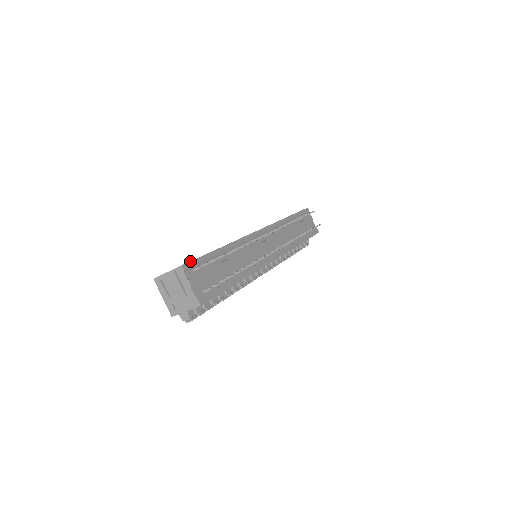
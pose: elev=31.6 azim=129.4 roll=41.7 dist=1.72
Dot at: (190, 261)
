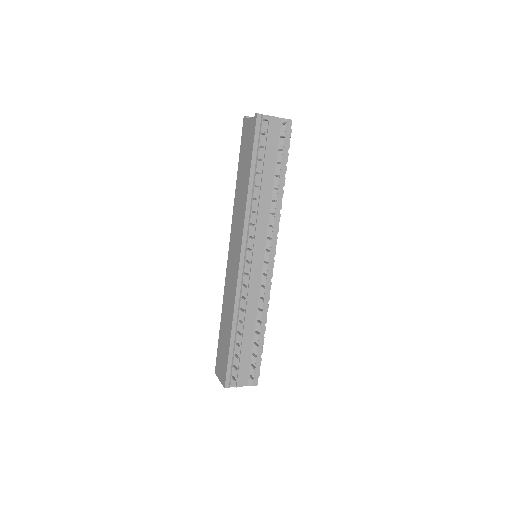
Dot at: (225, 378)
